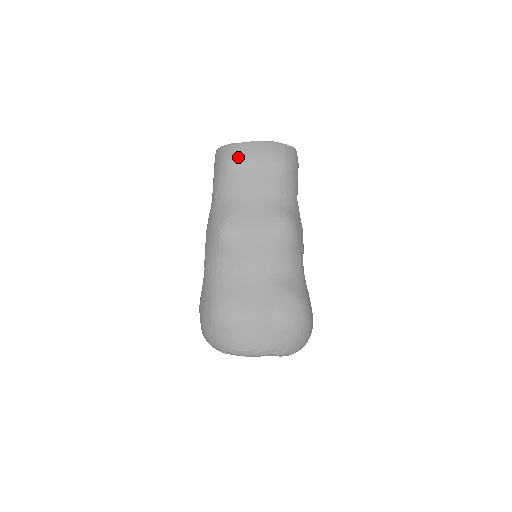
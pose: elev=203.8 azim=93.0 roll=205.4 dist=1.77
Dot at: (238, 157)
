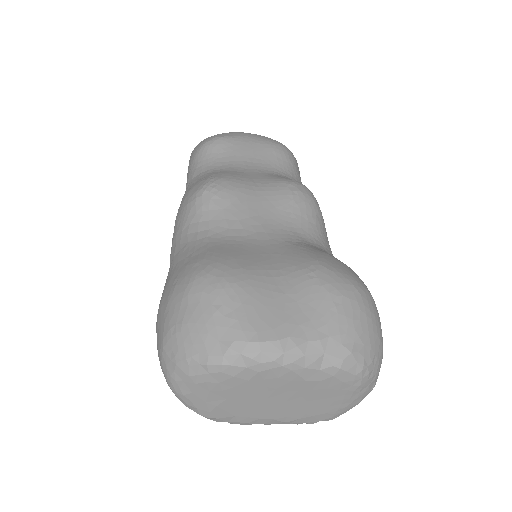
Dot at: (225, 135)
